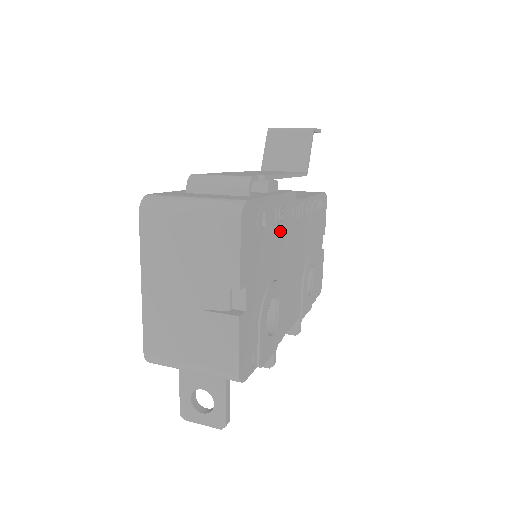
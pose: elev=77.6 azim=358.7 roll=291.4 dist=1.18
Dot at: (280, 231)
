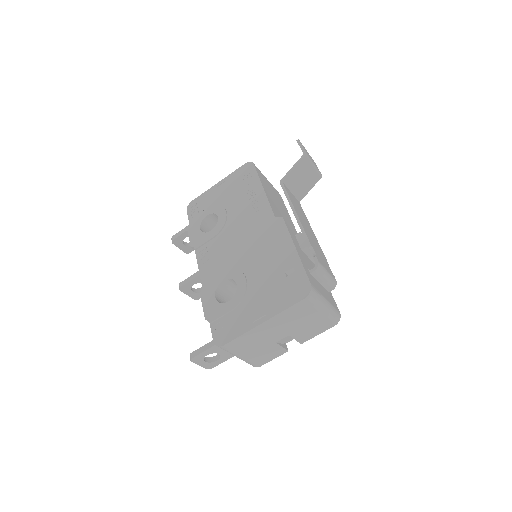
Dot at: occluded
